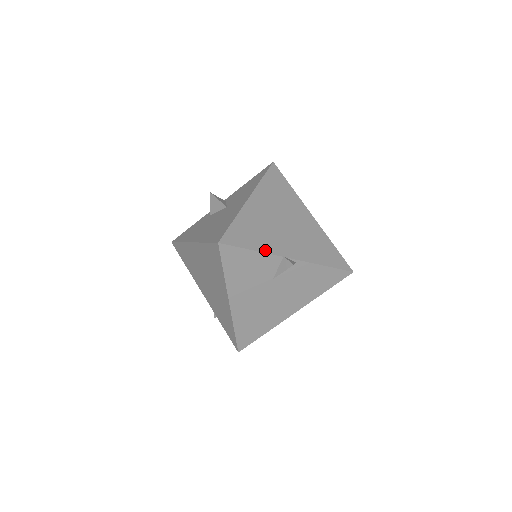
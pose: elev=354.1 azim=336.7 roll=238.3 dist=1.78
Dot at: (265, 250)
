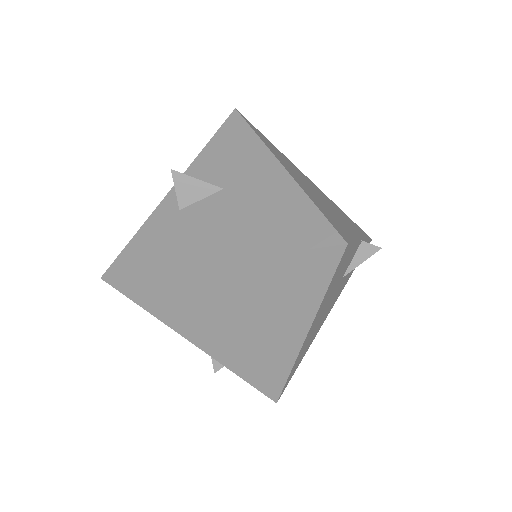
Dot at: (354, 238)
